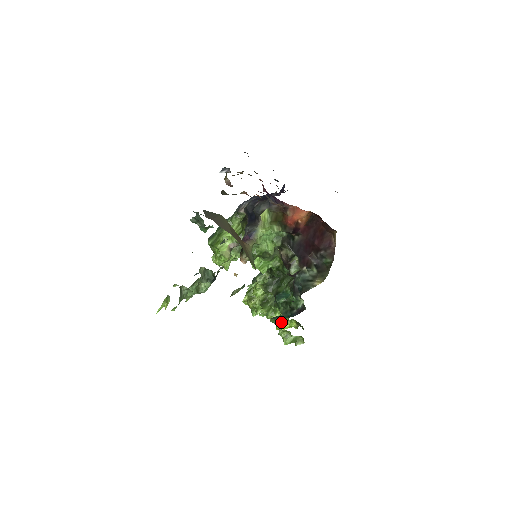
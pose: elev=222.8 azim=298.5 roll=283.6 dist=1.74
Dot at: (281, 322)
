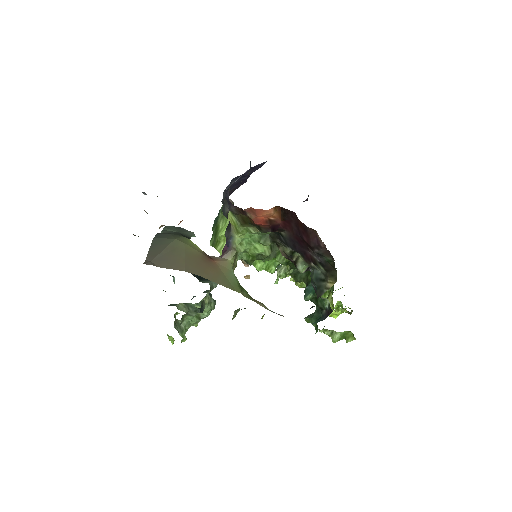
Dot at: (315, 324)
